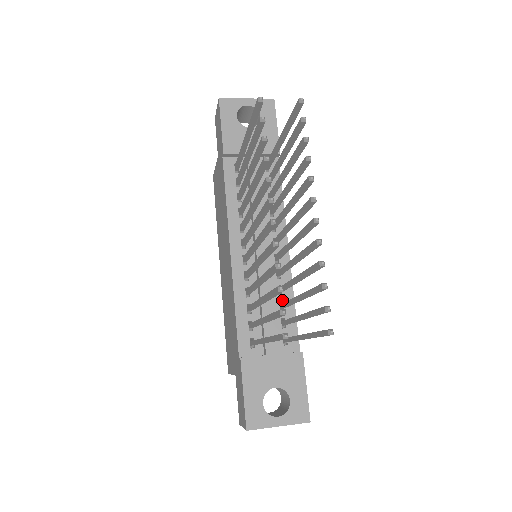
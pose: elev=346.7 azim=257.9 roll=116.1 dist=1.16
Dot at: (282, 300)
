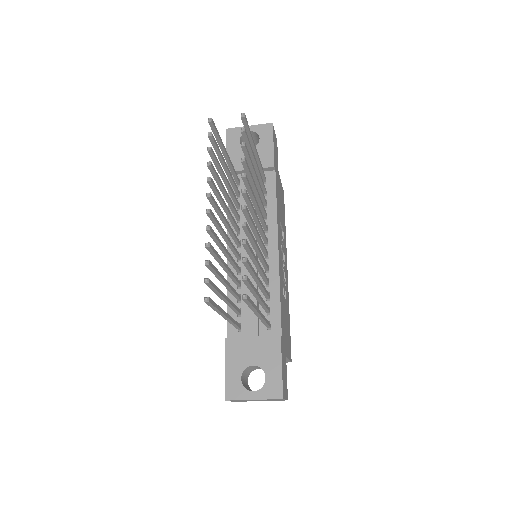
Dot at: (269, 291)
